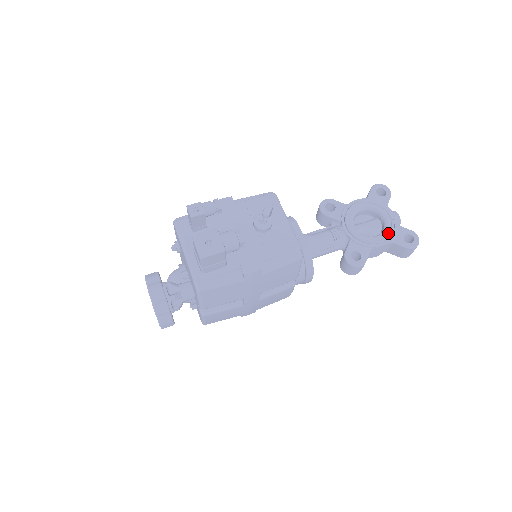
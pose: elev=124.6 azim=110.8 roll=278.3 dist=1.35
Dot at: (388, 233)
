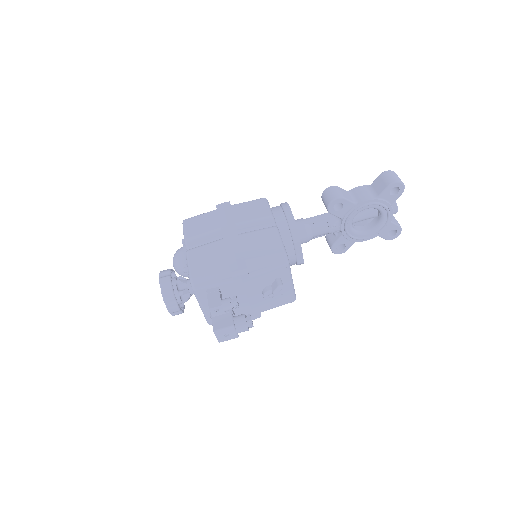
Dot at: (378, 231)
